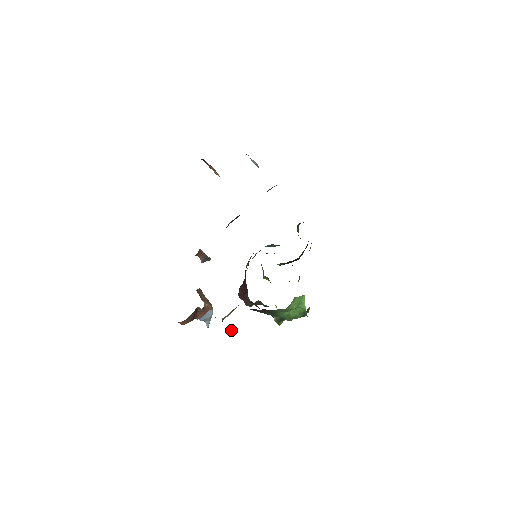
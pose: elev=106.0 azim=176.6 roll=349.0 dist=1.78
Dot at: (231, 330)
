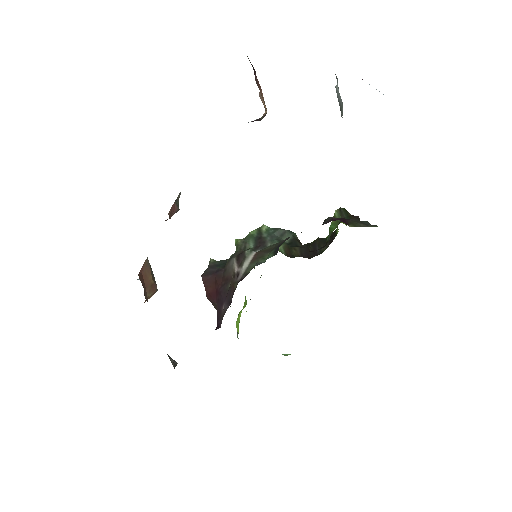
Dot at: (175, 362)
